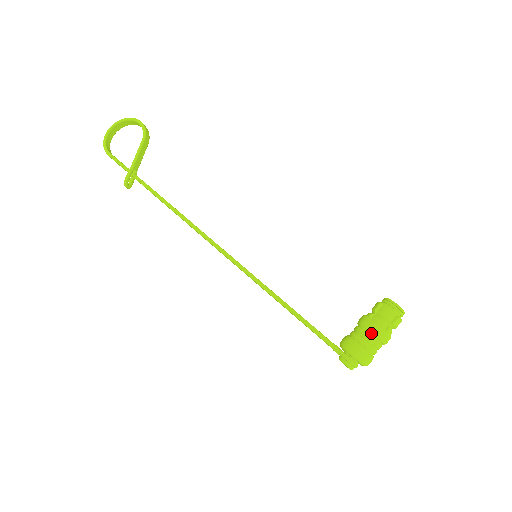
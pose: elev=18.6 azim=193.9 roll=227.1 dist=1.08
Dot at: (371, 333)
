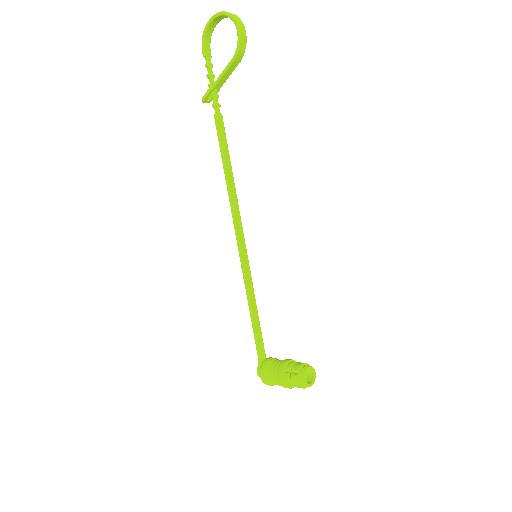
Dot at: (277, 379)
